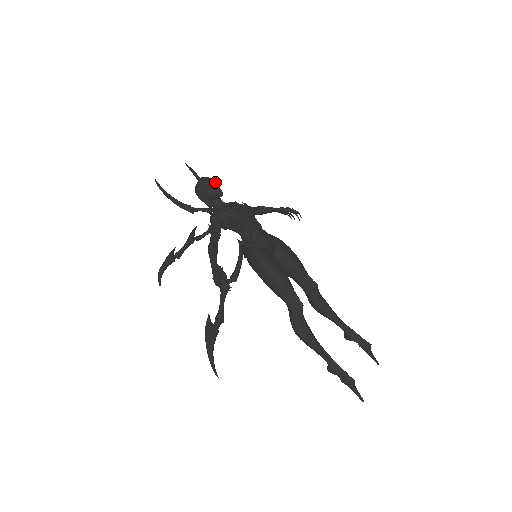
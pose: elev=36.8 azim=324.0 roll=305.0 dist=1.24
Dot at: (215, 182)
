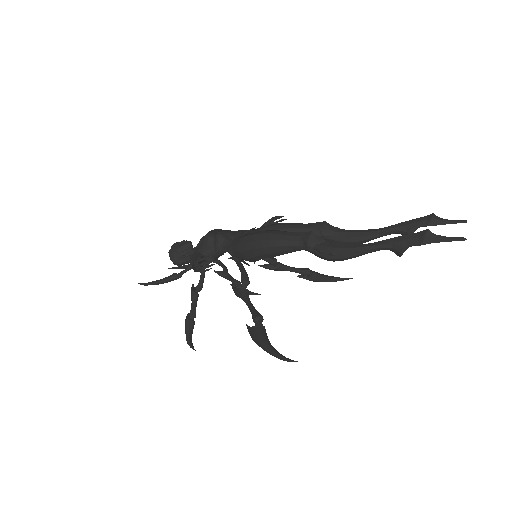
Dot at: (181, 243)
